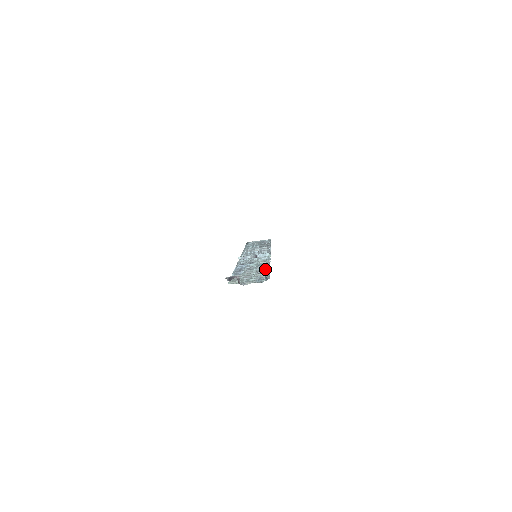
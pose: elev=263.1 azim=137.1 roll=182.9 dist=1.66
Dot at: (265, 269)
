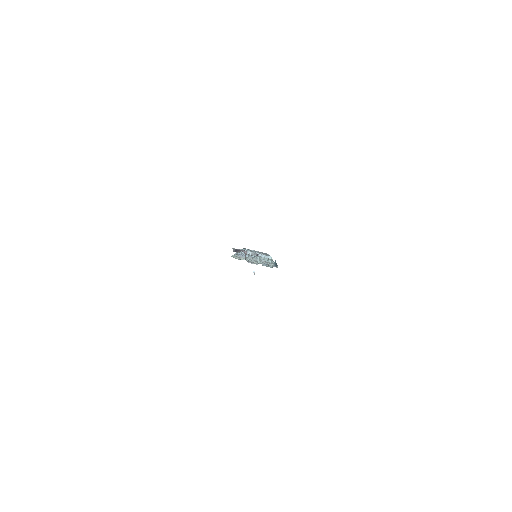
Dot at: occluded
